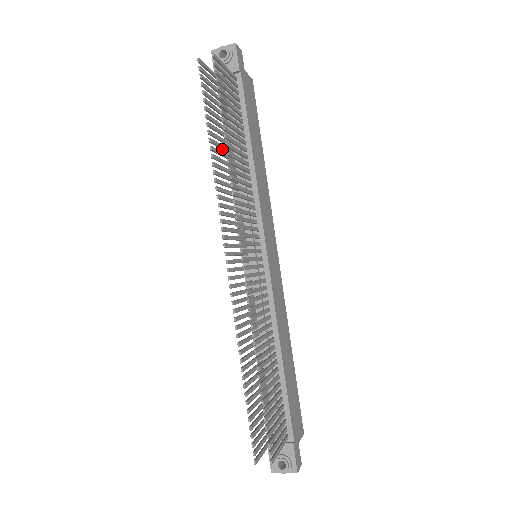
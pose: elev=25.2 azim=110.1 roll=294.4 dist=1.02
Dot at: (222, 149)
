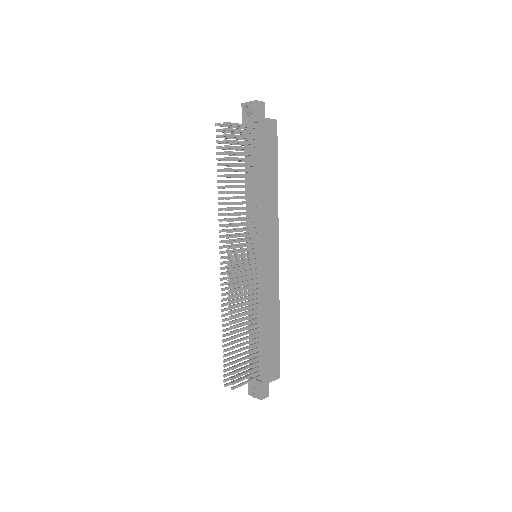
Dot at: occluded
